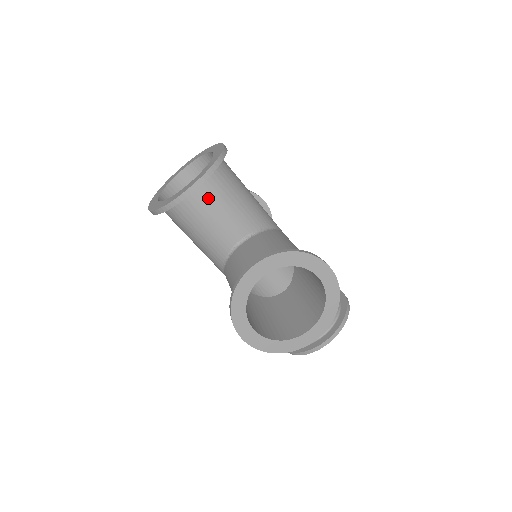
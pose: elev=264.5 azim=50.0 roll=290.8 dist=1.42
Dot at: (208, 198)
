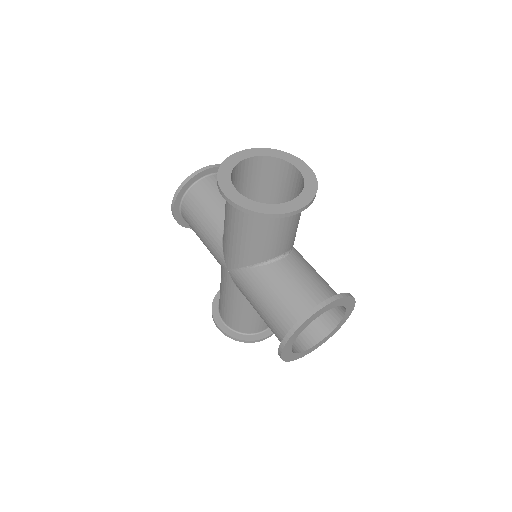
Dot at: occluded
